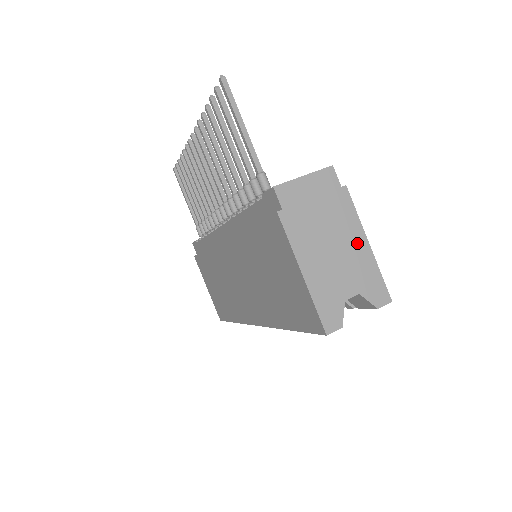
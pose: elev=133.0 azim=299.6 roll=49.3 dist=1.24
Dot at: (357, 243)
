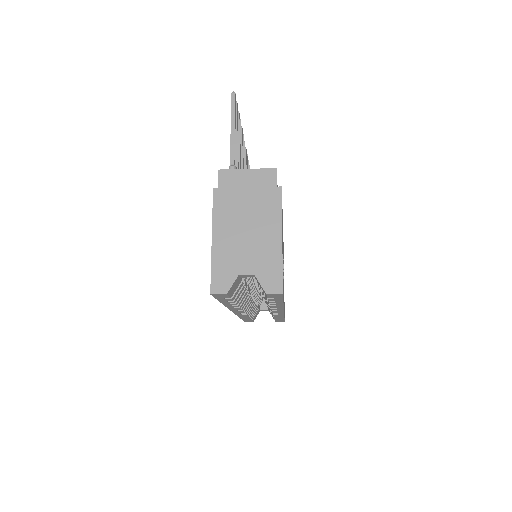
Dot at: (271, 234)
